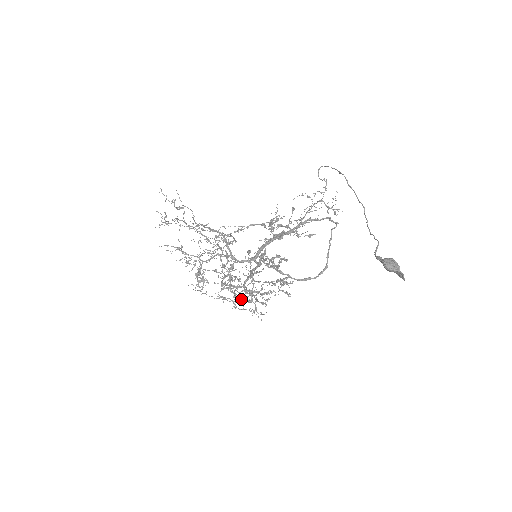
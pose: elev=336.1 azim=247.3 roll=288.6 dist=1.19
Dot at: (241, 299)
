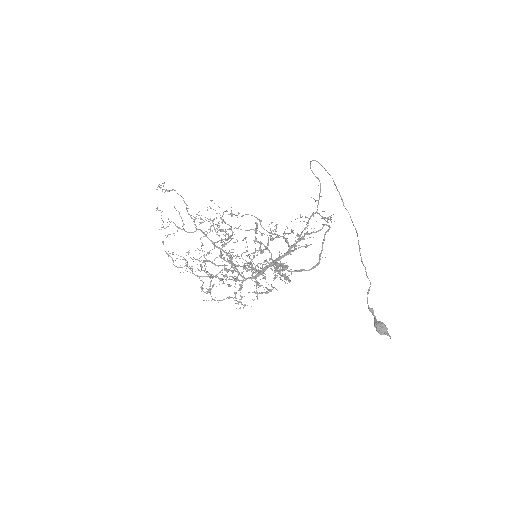
Dot at: occluded
